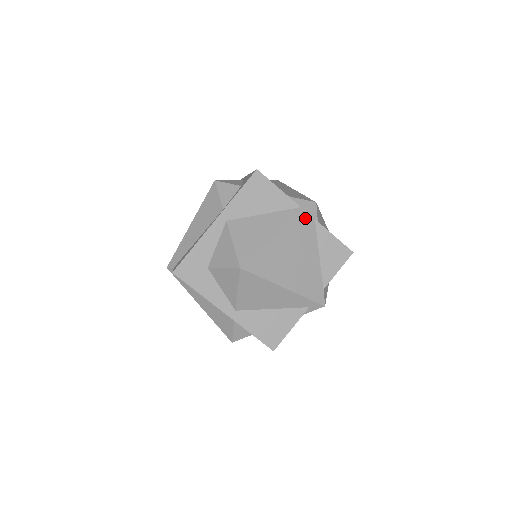
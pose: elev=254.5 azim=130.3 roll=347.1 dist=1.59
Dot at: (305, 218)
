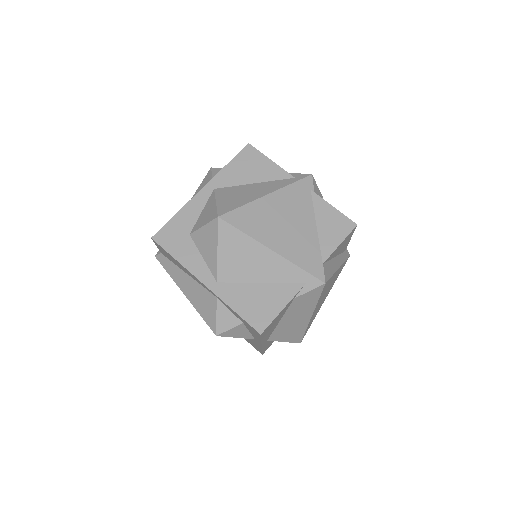
Dot at: (299, 186)
